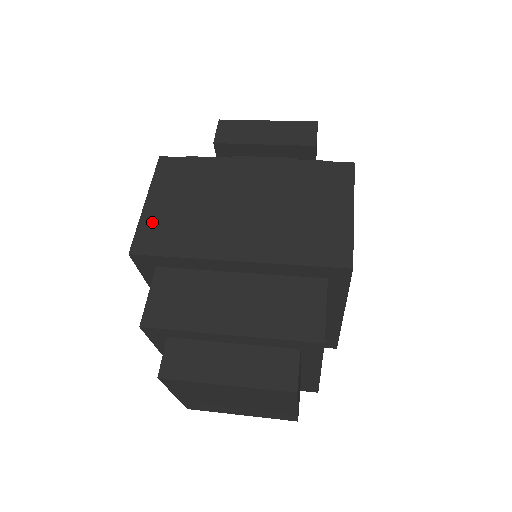
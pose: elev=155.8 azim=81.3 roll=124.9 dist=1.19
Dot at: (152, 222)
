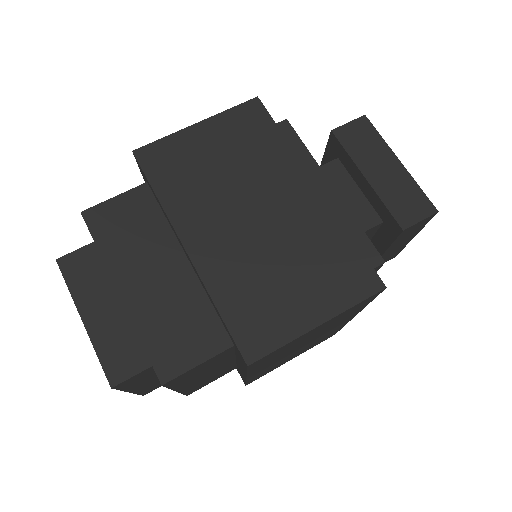
Dot at: (179, 145)
